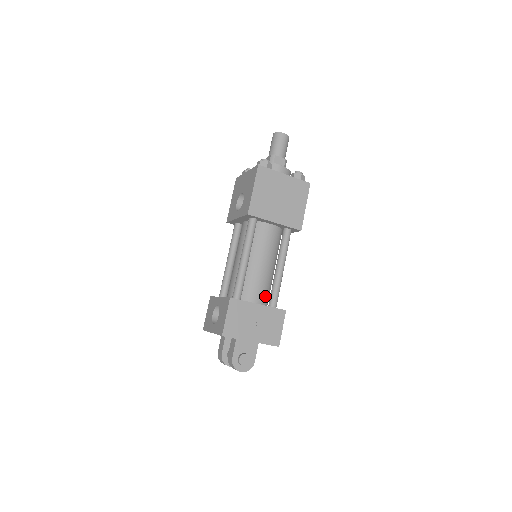
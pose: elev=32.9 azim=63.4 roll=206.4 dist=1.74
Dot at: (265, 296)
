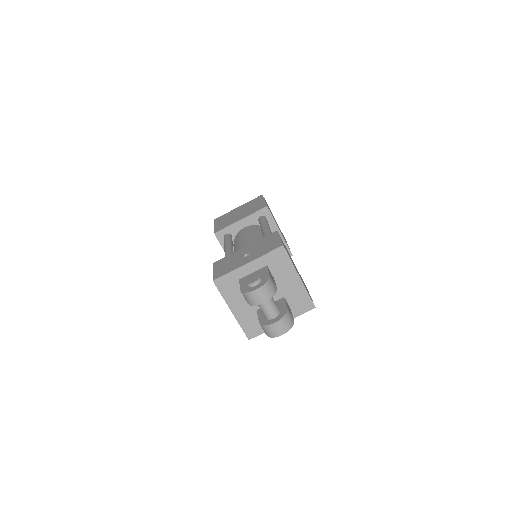
Dot at: occluded
